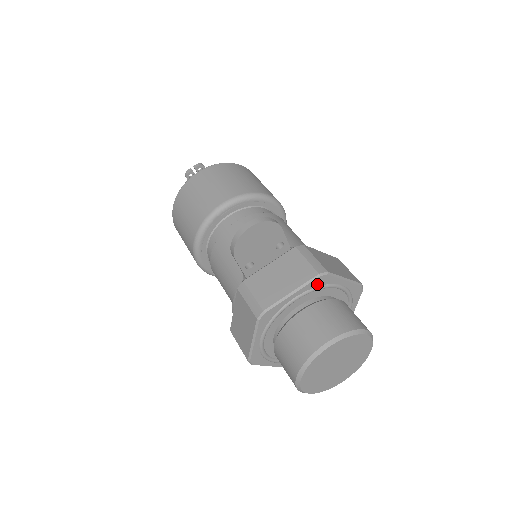
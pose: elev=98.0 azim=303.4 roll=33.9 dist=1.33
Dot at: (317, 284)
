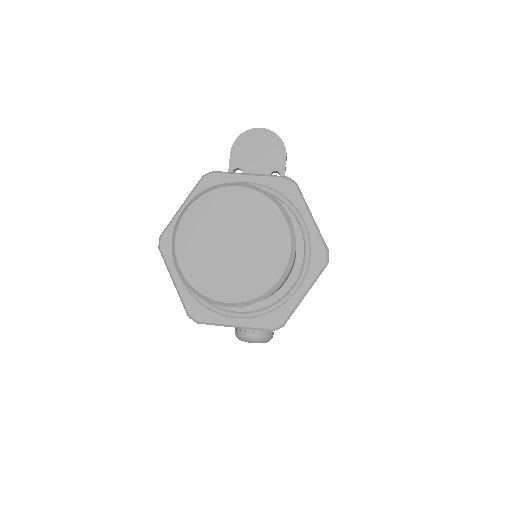
Dot at: (279, 188)
